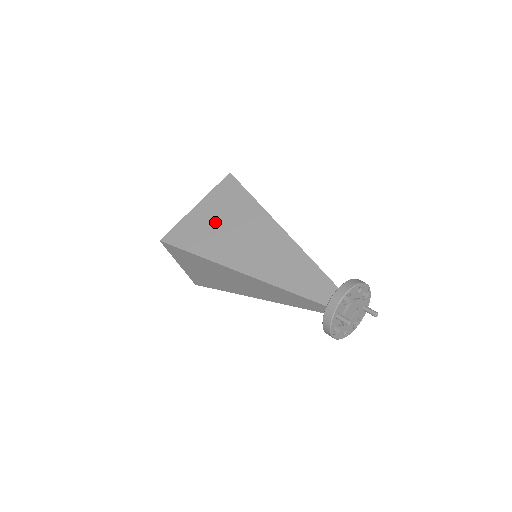
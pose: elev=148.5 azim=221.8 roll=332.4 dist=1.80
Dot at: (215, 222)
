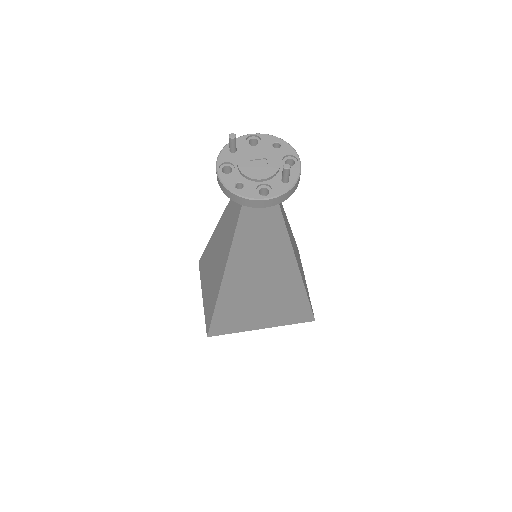
Dot at: occluded
